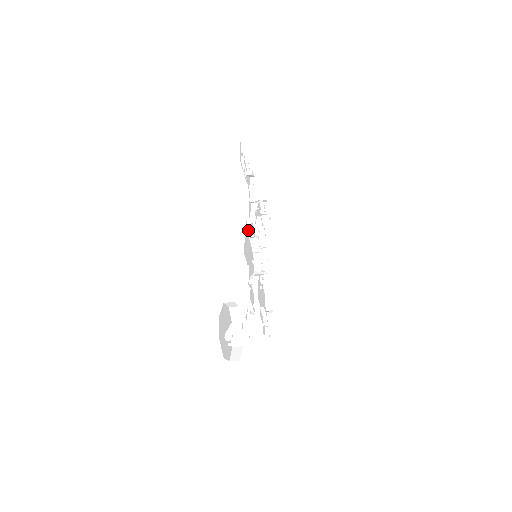
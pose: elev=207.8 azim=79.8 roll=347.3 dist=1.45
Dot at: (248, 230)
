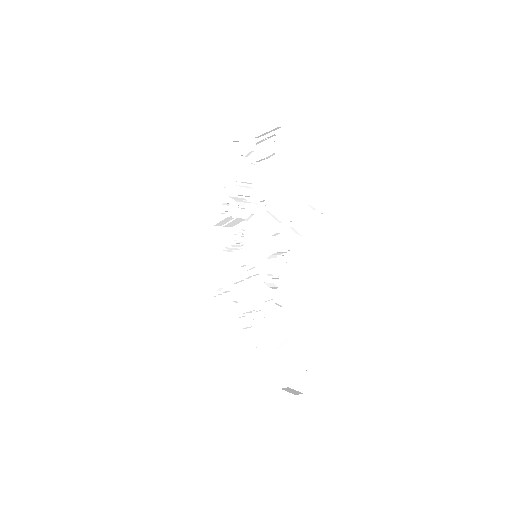
Dot at: occluded
